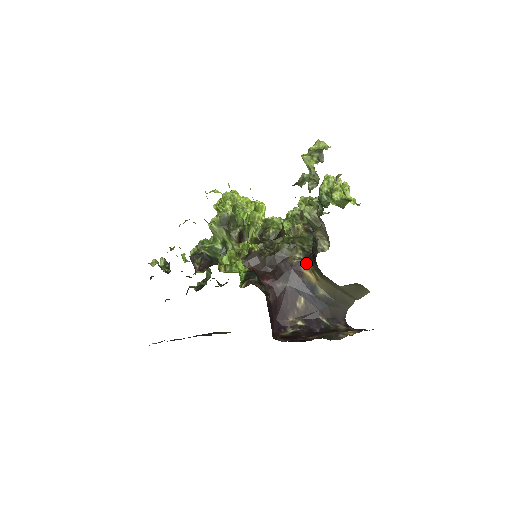
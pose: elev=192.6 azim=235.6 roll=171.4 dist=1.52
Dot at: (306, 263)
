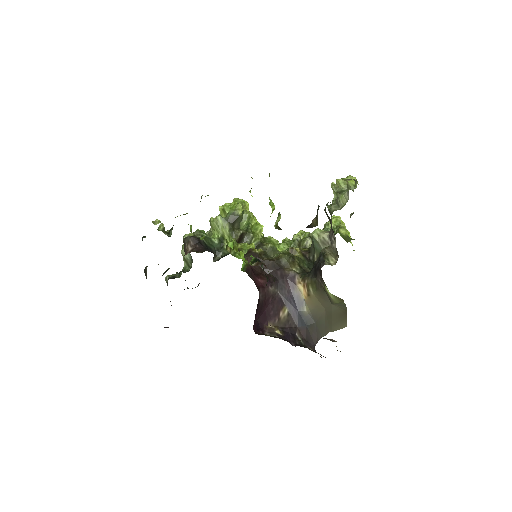
Dot at: (302, 277)
